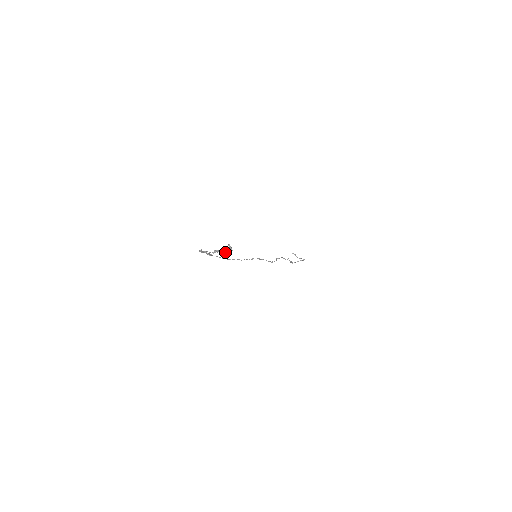
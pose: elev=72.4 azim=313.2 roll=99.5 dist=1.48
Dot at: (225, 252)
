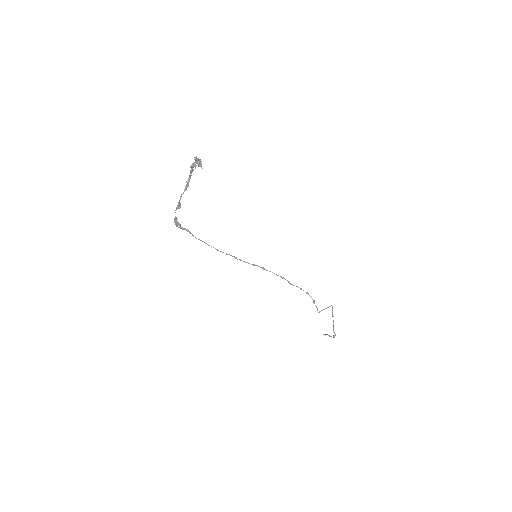
Dot at: (193, 167)
